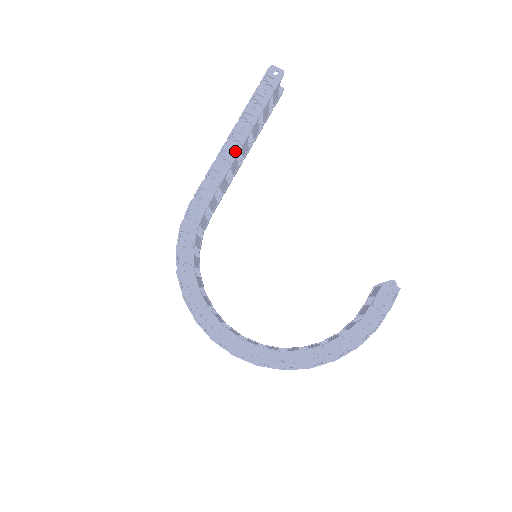
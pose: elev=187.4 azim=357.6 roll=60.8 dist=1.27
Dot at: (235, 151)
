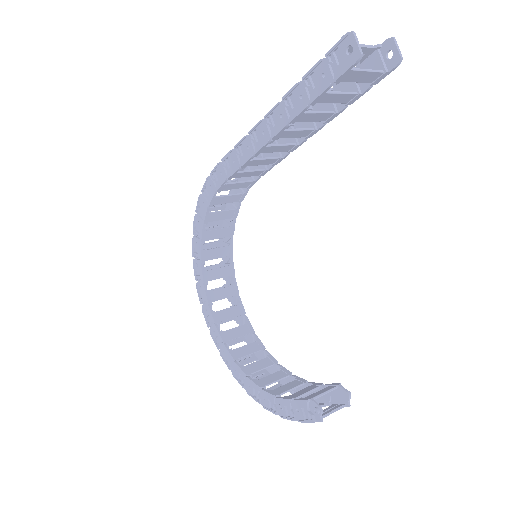
Dot at: (264, 140)
